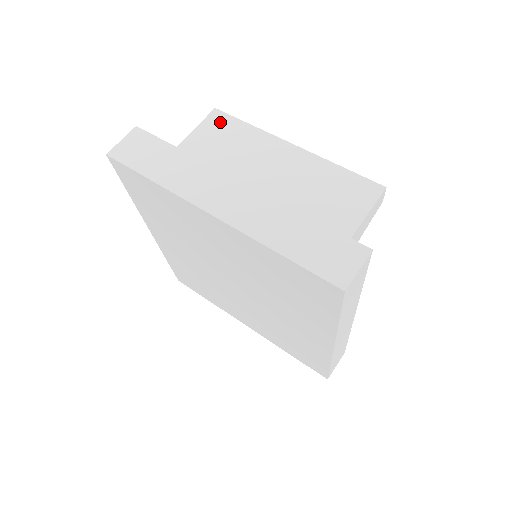
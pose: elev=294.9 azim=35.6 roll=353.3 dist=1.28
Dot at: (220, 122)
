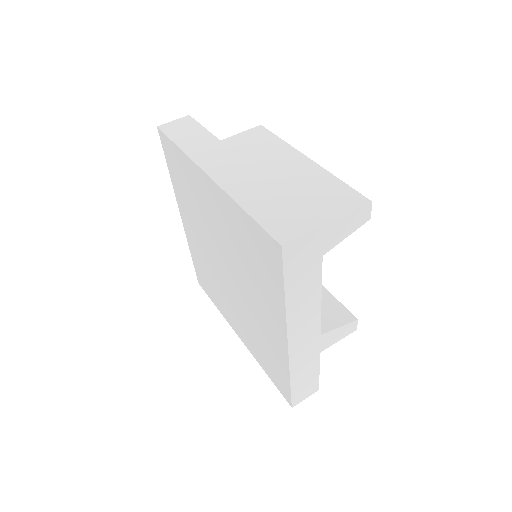
Dot at: (259, 134)
